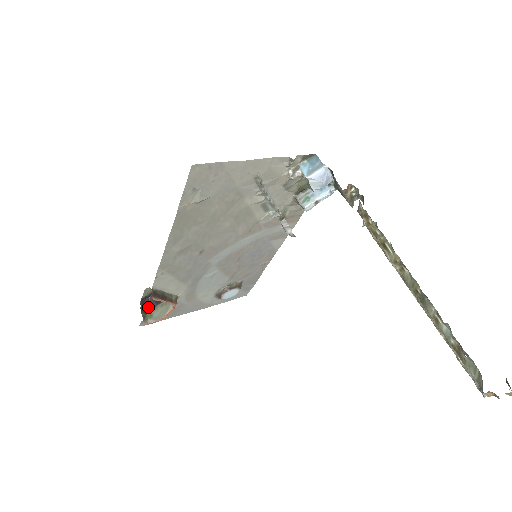
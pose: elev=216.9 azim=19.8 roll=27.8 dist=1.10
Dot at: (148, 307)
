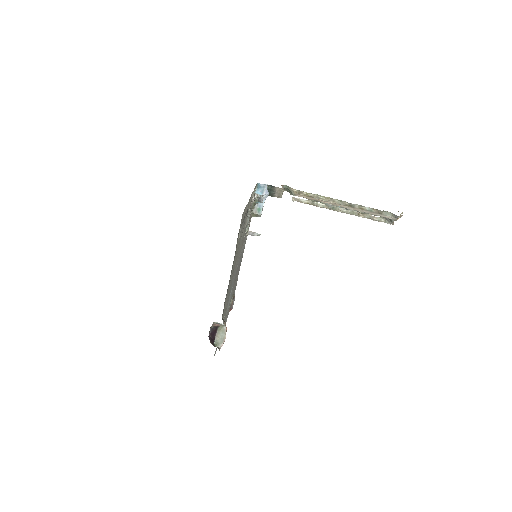
Dot at: (212, 341)
